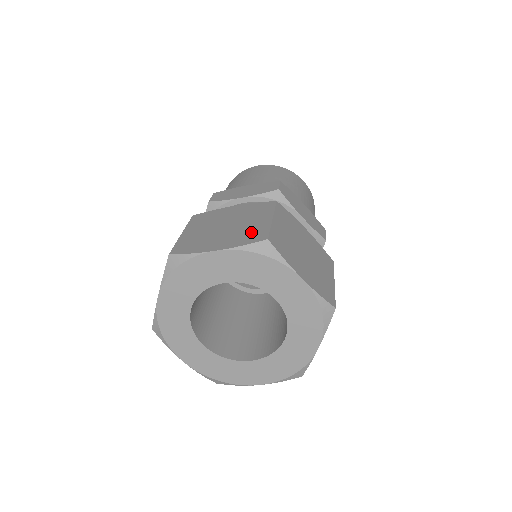
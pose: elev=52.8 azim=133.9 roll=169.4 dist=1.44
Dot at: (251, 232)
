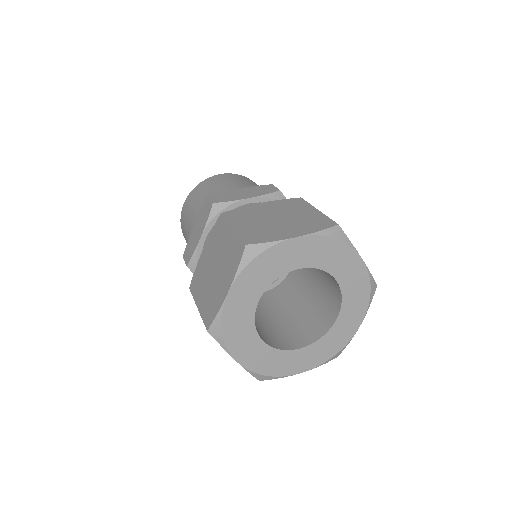
Dot at: (232, 253)
